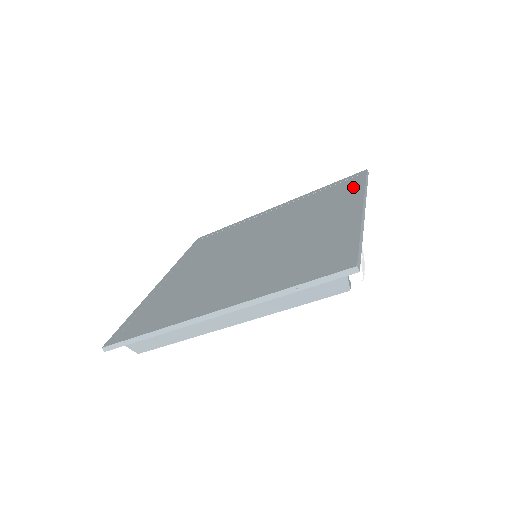
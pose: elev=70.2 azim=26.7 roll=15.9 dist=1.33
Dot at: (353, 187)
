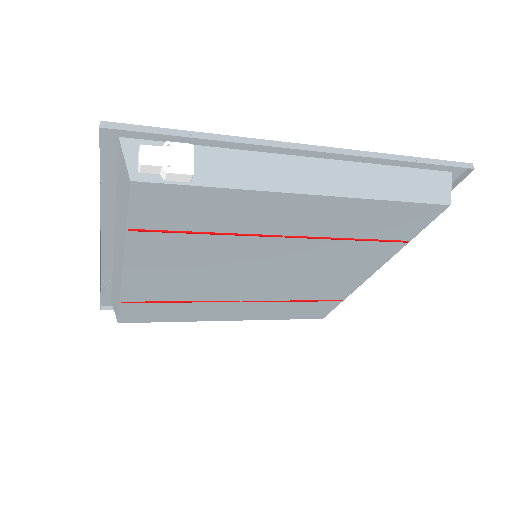
Dot at: (398, 170)
